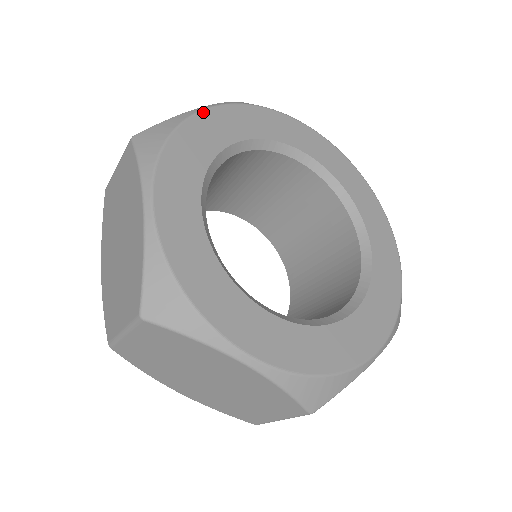
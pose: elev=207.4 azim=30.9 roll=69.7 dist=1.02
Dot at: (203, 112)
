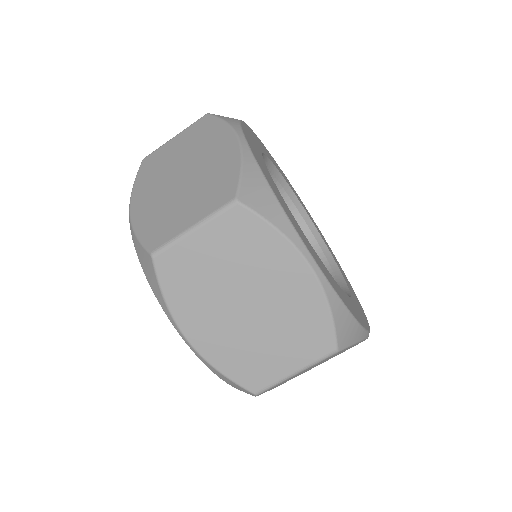
Dot at: (251, 129)
